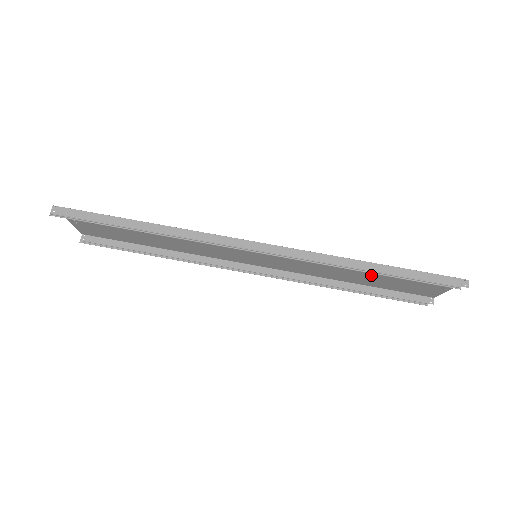
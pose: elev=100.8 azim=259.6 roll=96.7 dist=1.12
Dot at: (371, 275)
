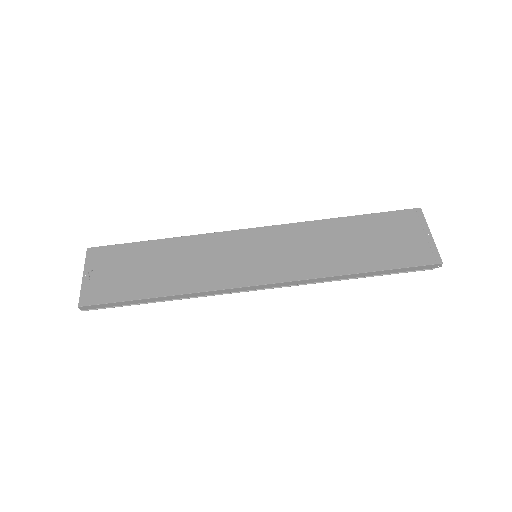
Dot at: (360, 243)
